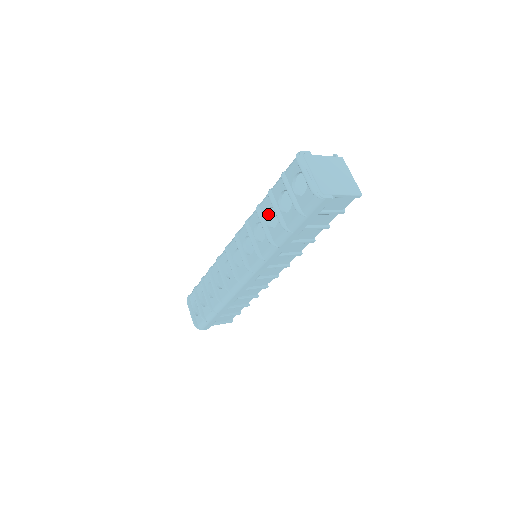
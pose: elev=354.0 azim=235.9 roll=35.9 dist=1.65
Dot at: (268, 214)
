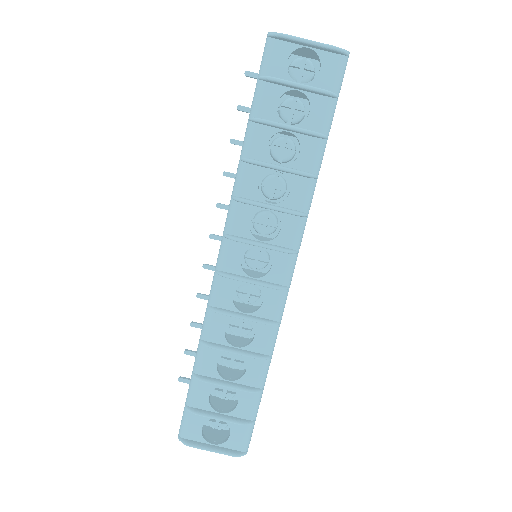
Dot at: (268, 155)
